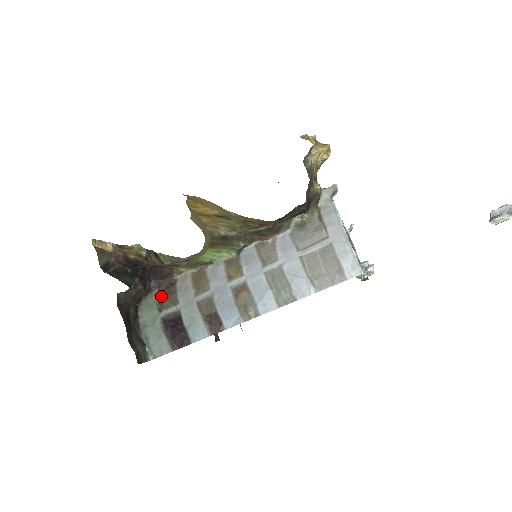
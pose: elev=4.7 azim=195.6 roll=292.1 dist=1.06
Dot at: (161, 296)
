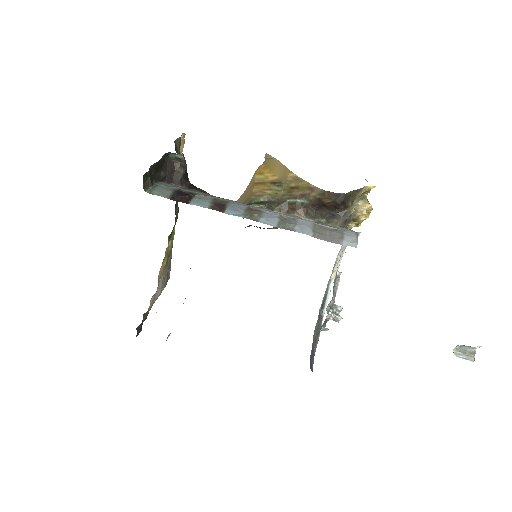
Dot at: occluded
